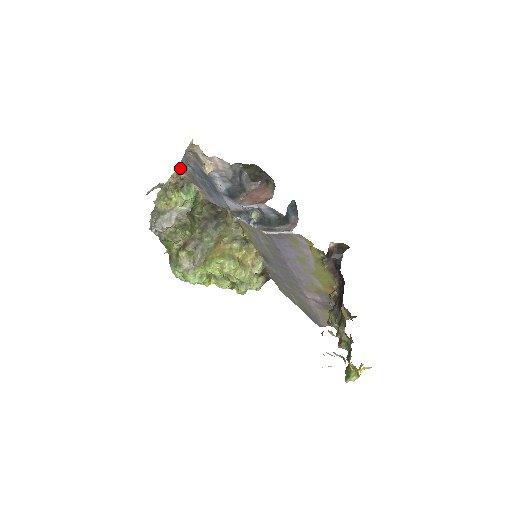
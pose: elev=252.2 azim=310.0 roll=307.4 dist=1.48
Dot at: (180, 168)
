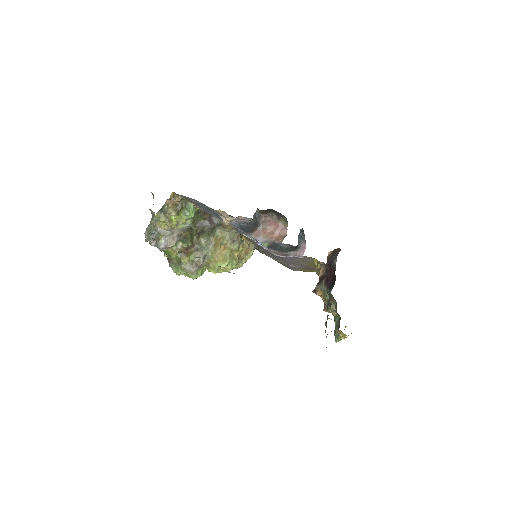
Dot at: (180, 195)
